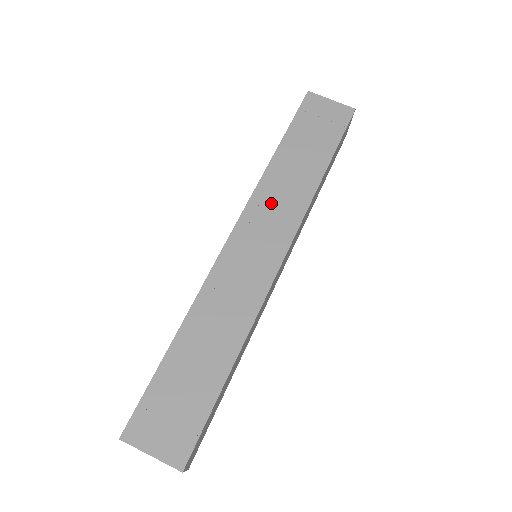
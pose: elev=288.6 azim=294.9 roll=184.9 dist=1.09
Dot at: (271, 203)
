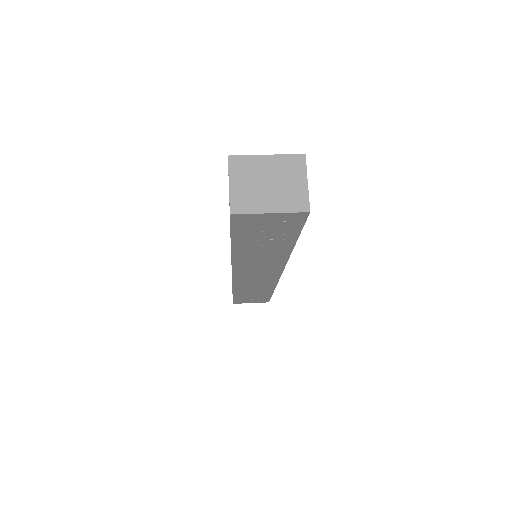
Dot at: occluded
